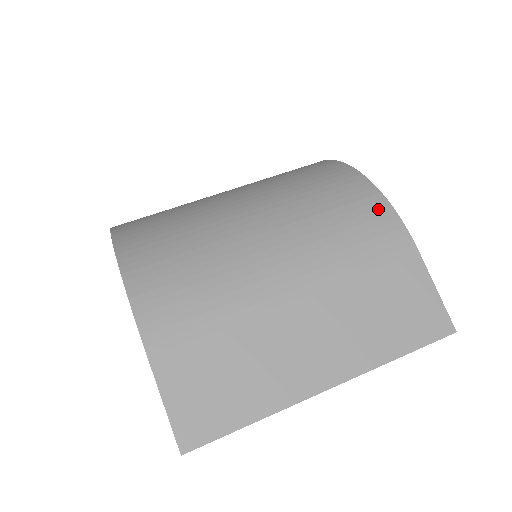
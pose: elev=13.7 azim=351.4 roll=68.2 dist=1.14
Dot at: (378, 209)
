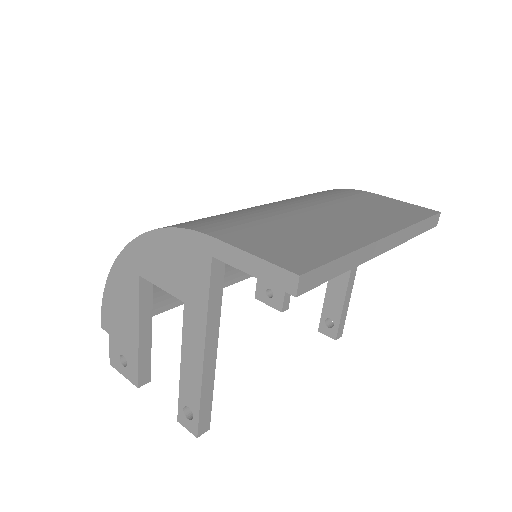
Dot at: occluded
